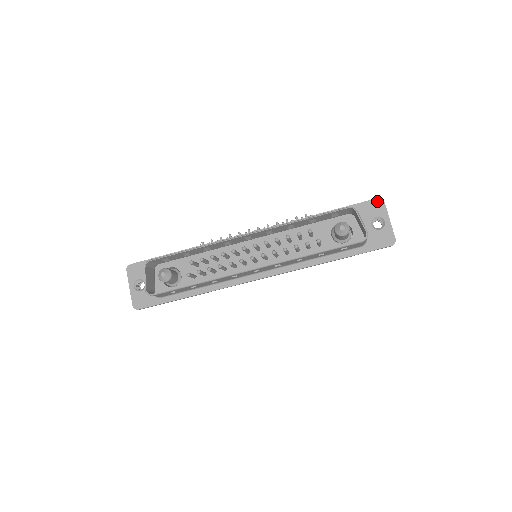
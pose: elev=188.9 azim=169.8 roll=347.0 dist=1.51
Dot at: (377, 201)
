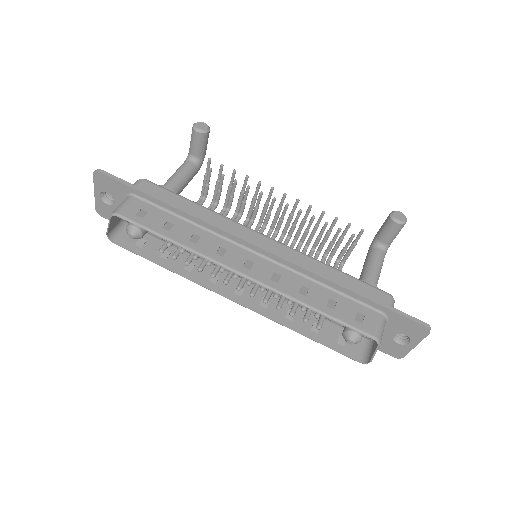
Dot at: (422, 328)
